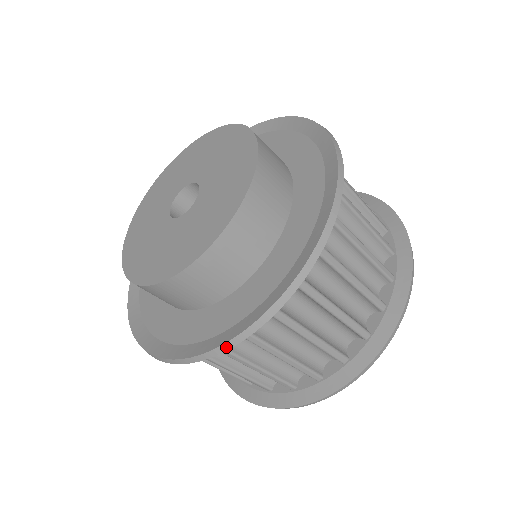
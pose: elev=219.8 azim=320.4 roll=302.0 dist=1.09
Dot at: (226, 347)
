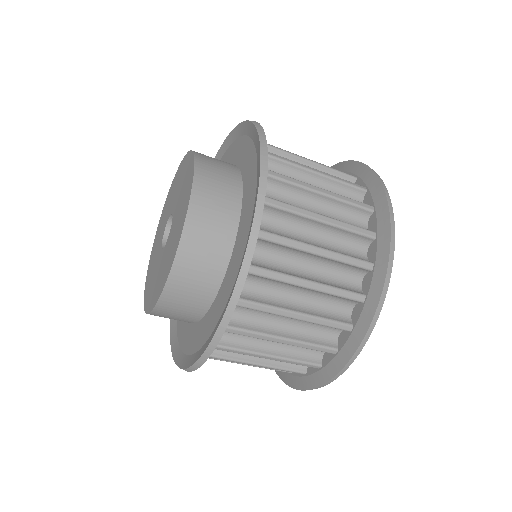
Dot at: (242, 279)
